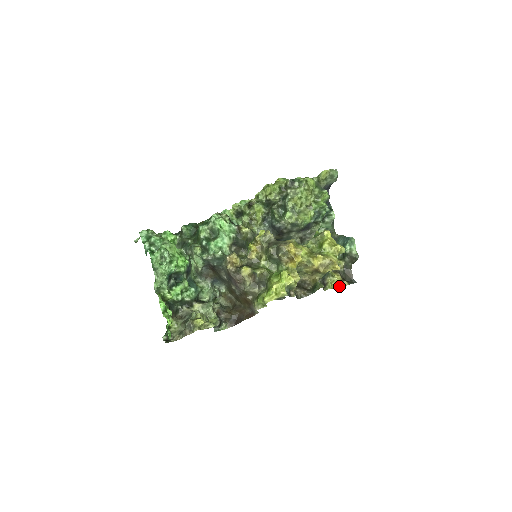
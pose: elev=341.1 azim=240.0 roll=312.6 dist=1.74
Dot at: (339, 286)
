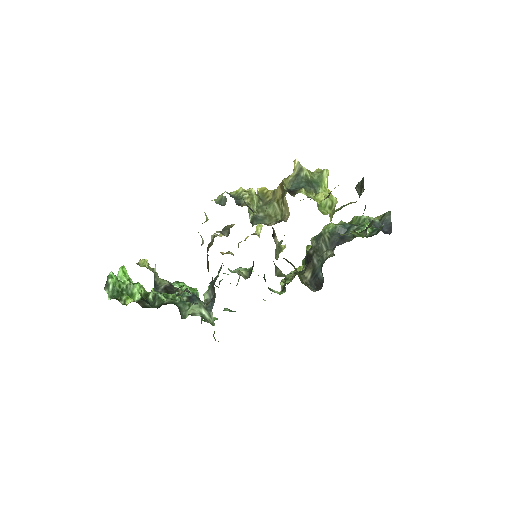
Dot at: (328, 196)
